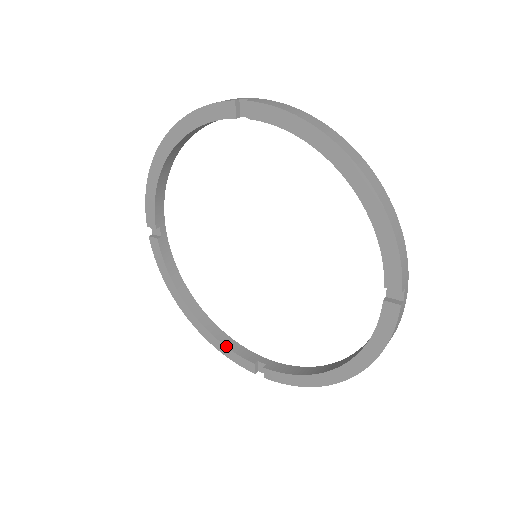
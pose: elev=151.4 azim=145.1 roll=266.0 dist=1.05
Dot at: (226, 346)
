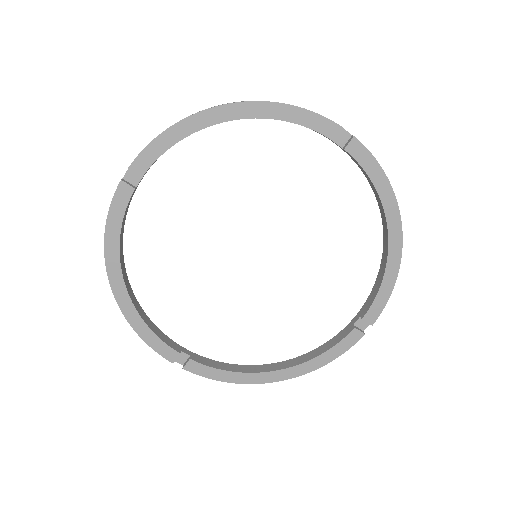
Dot at: (326, 351)
